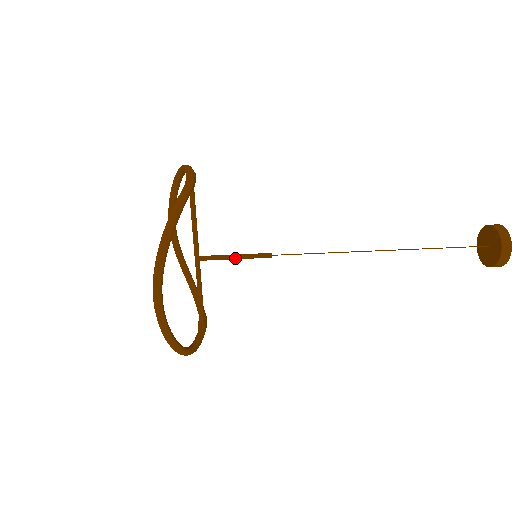
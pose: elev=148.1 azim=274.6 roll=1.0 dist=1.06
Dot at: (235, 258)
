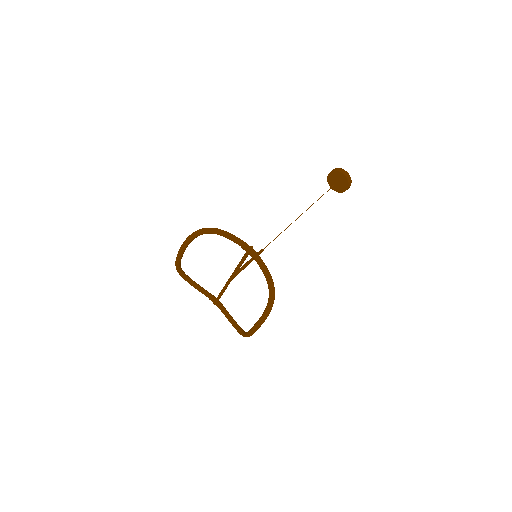
Dot at: occluded
